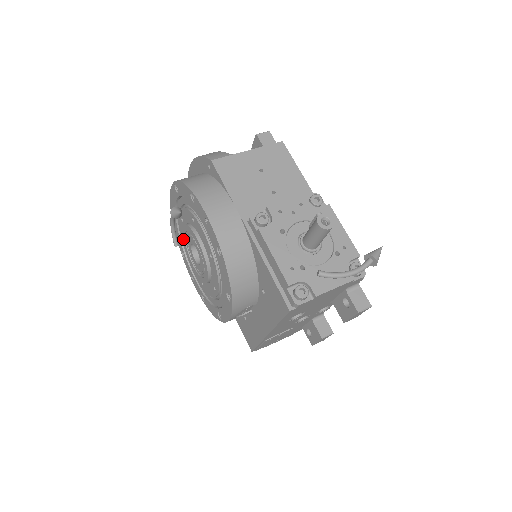
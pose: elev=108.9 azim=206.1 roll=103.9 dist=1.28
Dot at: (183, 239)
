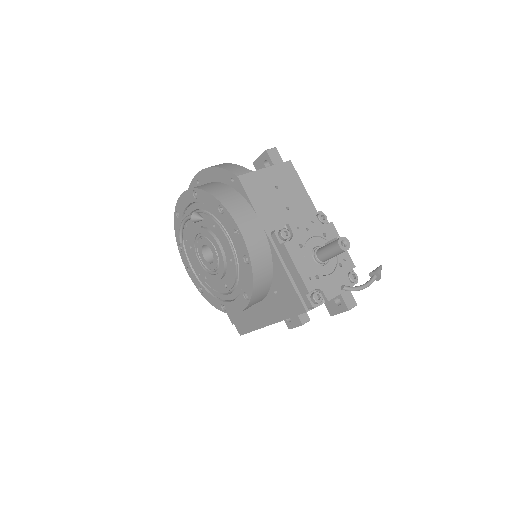
Dot at: (192, 238)
